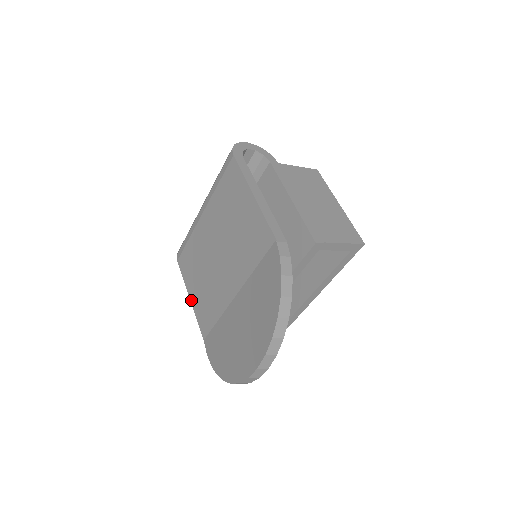
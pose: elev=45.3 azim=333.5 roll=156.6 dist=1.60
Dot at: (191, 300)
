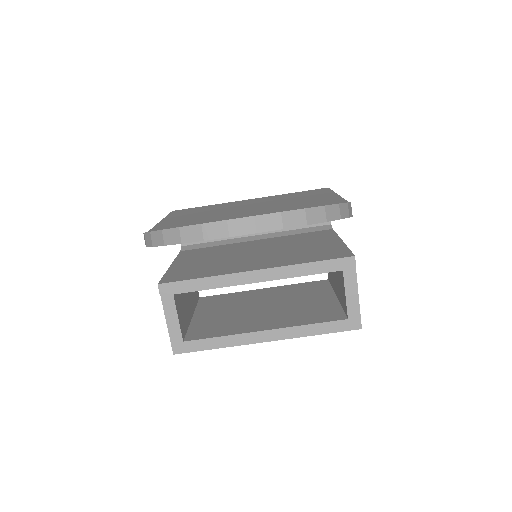
Dot at: (163, 220)
